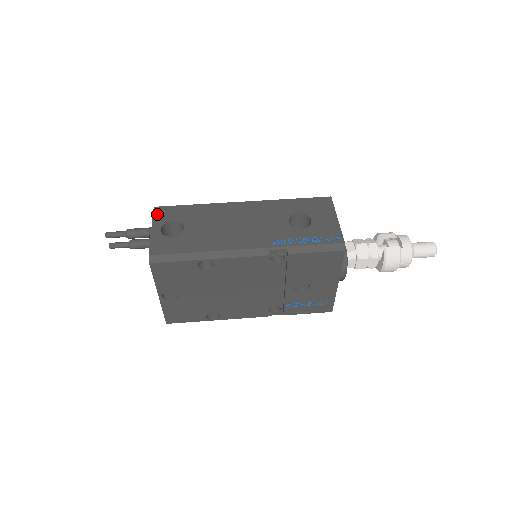
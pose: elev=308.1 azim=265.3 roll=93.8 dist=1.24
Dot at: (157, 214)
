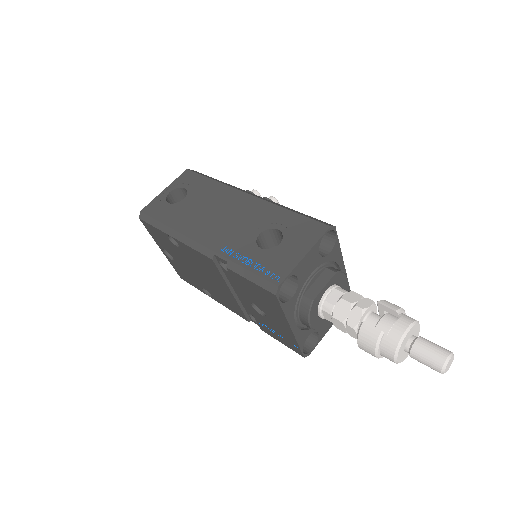
Dot at: (181, 177)
